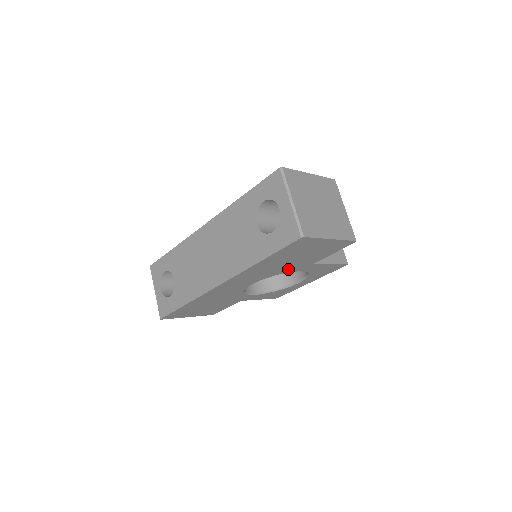
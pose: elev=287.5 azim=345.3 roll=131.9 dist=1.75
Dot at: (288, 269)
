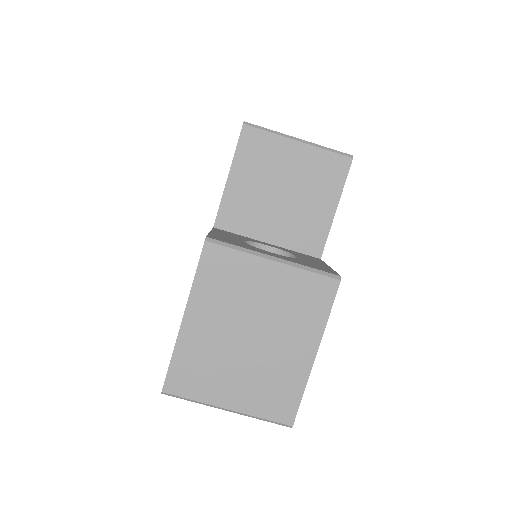
Dot at: occluded
